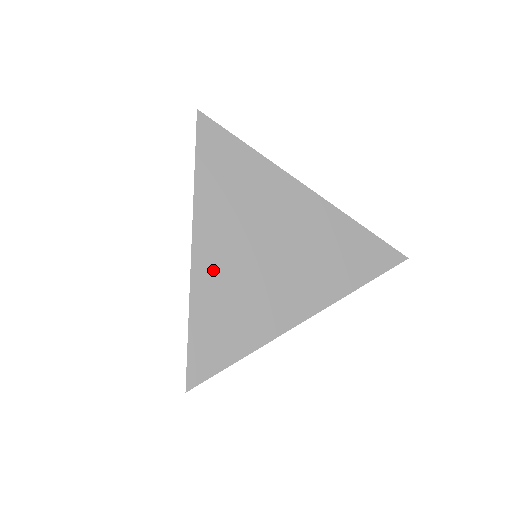
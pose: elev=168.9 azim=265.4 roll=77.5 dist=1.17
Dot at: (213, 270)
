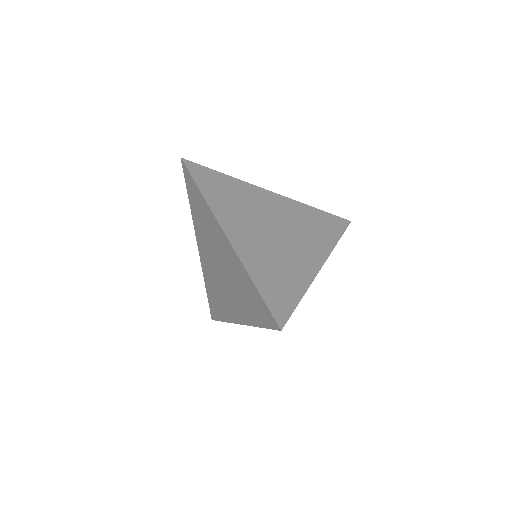
Dot at: (248, 247)
